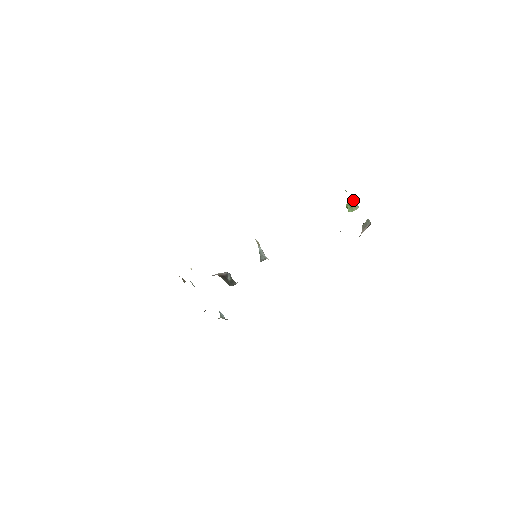
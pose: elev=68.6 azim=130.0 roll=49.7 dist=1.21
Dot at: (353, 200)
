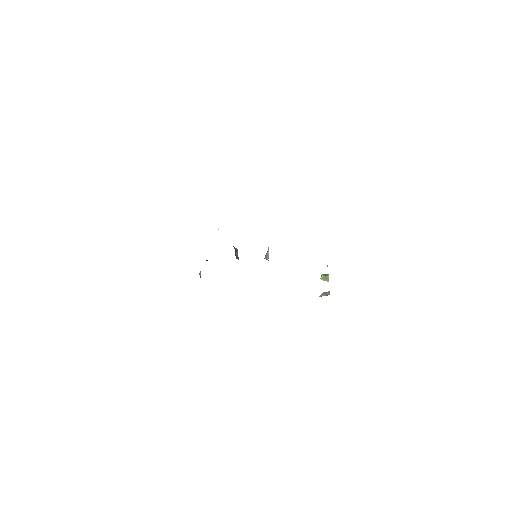
Dot at: (328, 274)
